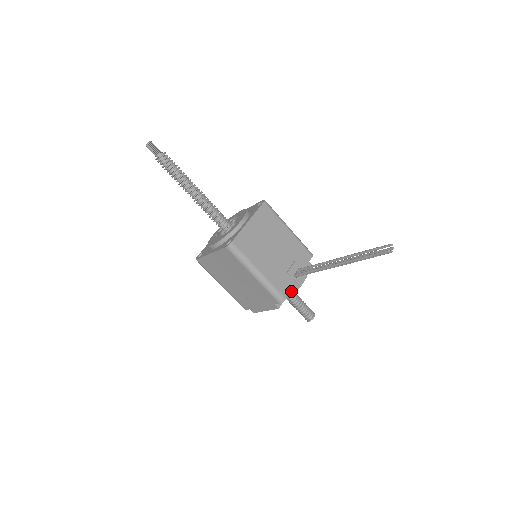
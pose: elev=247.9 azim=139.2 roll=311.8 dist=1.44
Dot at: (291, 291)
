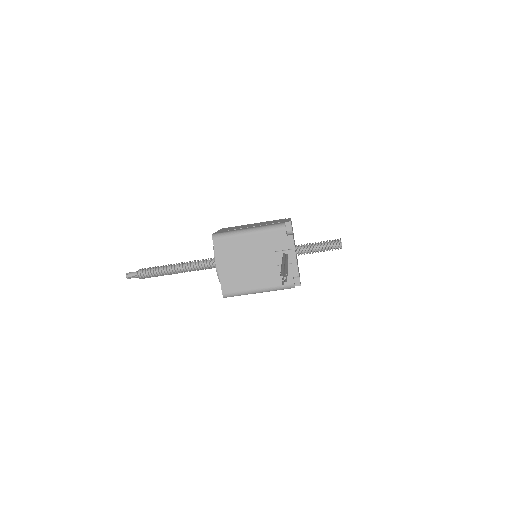
Dot at: (293, 274)
